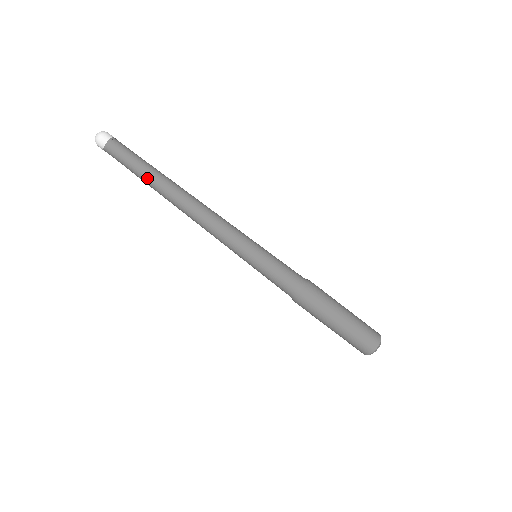
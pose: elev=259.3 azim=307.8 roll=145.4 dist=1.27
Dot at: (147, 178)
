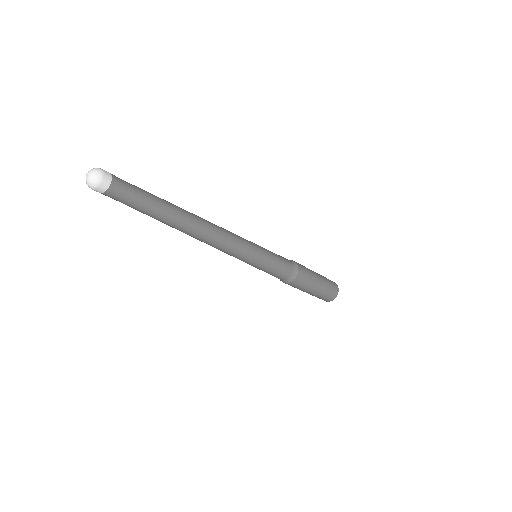
Dot at: (152, 217)
